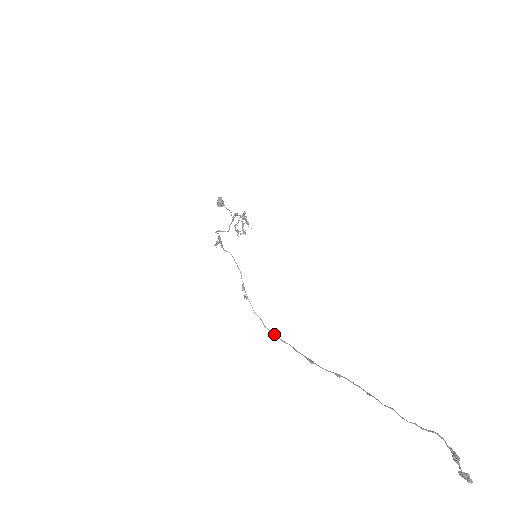
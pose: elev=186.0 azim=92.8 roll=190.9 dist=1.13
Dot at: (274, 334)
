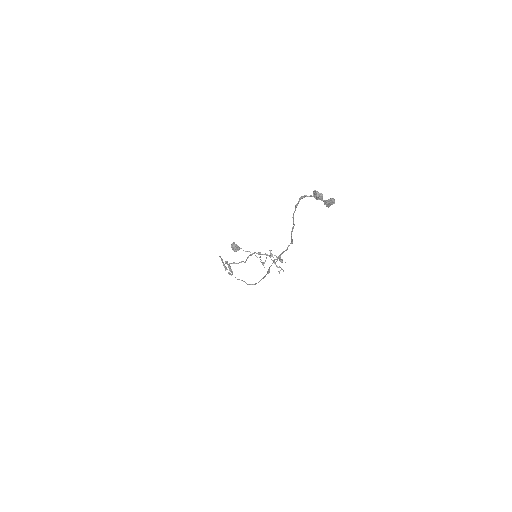
Dot at: (254, 284)
